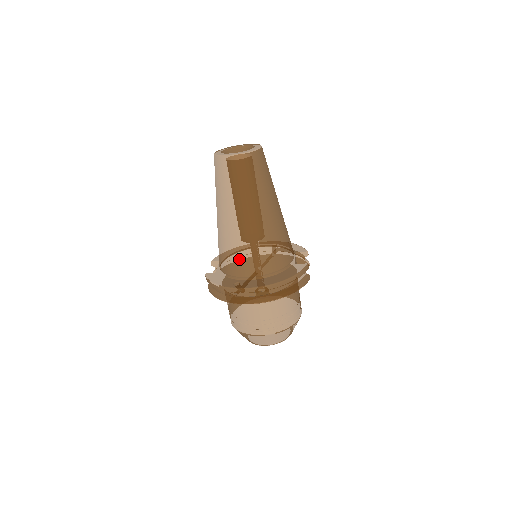
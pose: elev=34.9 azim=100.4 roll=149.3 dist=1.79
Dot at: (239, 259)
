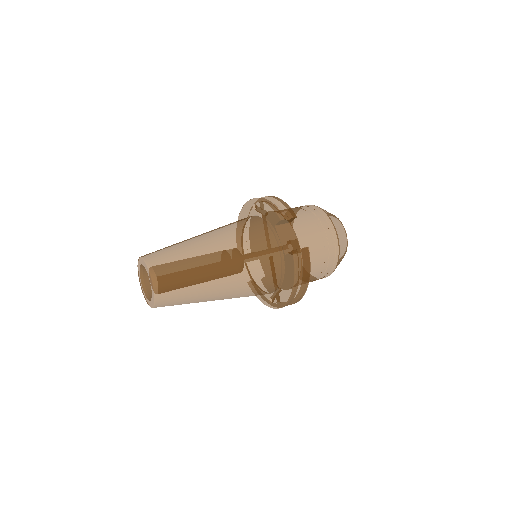
Dot at: occluded
